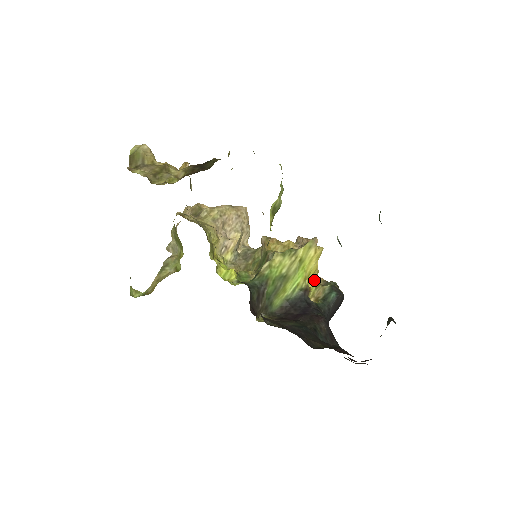
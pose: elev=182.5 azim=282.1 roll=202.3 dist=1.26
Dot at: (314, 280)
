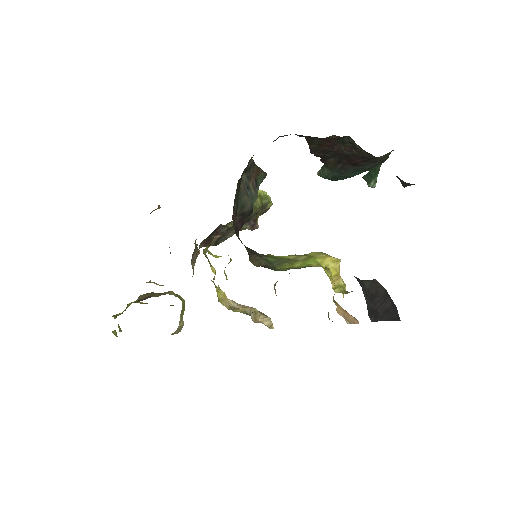
Dot at: (339, 284)
